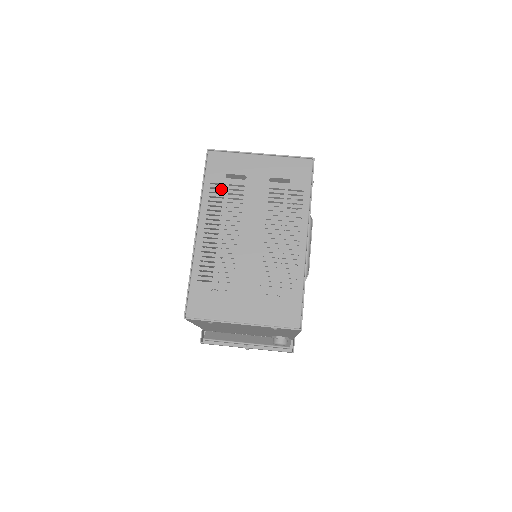
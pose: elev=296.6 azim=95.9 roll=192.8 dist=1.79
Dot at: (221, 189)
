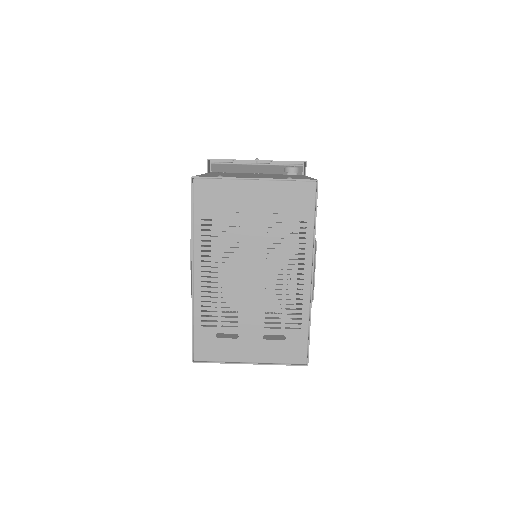
Dot at: occluded
